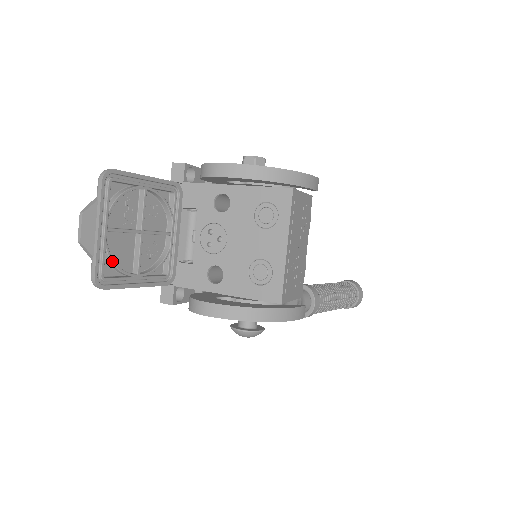
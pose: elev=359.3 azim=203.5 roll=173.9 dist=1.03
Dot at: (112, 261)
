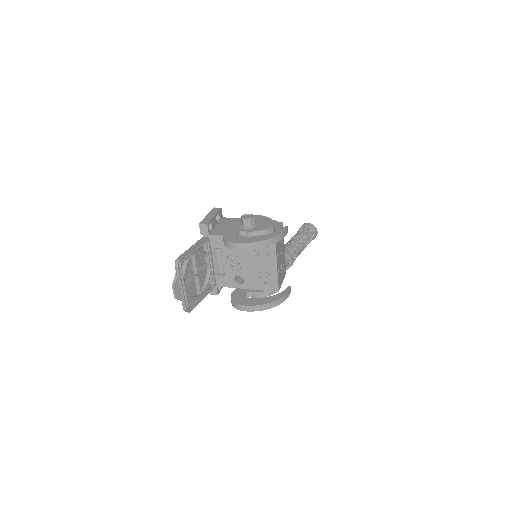
Dot at: (190, 297)
